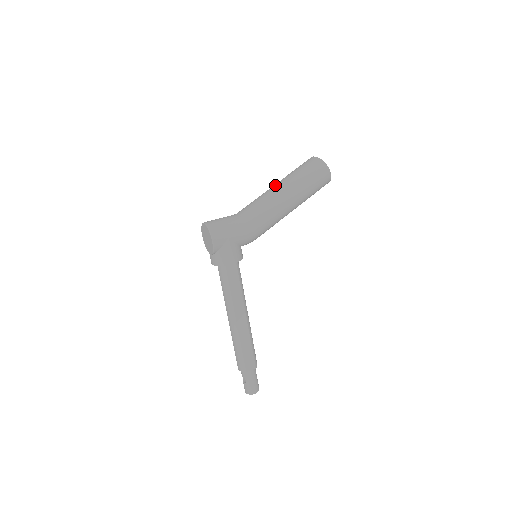
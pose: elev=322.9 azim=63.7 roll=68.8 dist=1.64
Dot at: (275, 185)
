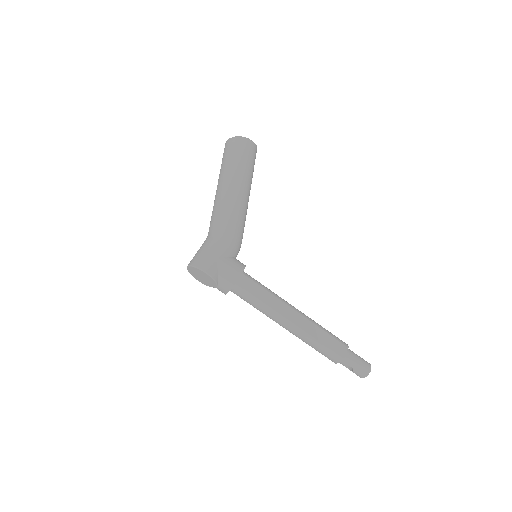
Dot at: occluded
